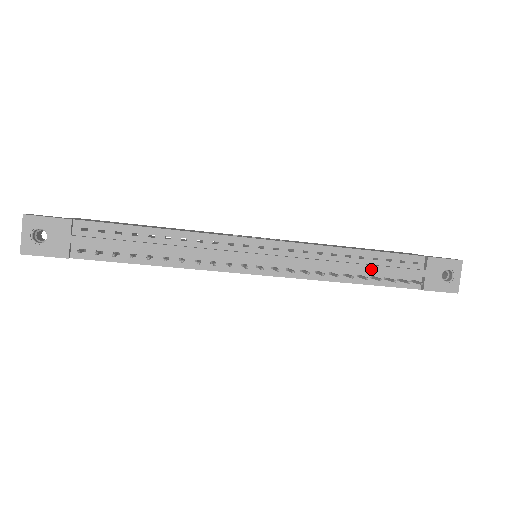
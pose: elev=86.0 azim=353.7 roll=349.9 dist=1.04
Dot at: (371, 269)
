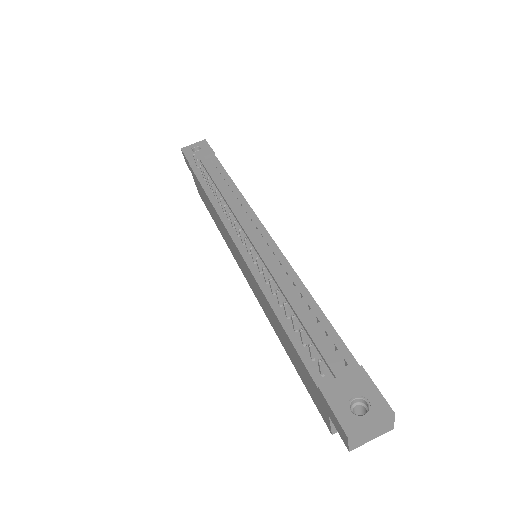
Dot at: (302, 317)
